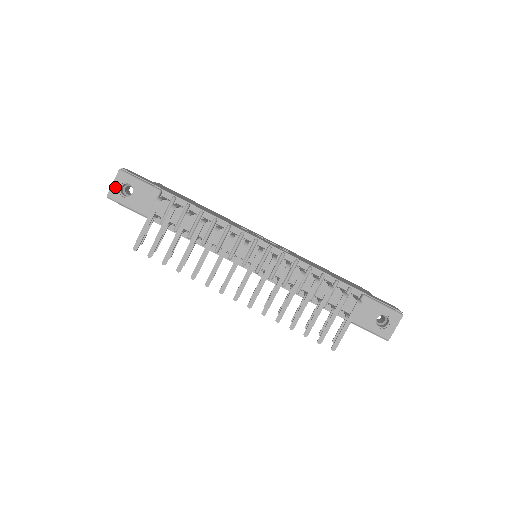
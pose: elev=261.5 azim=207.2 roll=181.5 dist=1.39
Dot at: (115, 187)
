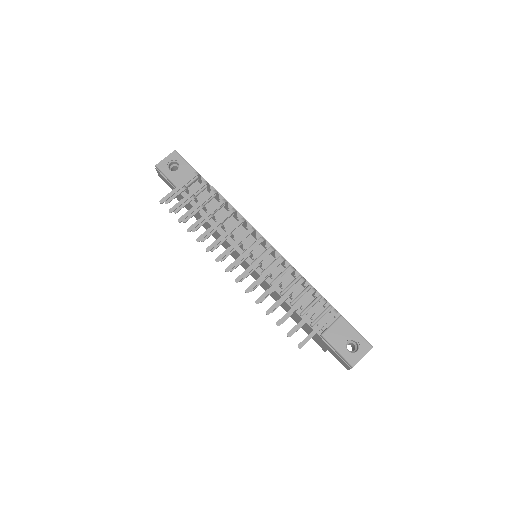
Dot at: (166, 161)
